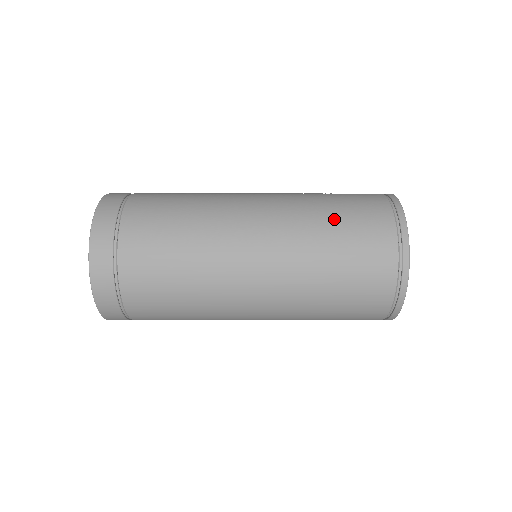
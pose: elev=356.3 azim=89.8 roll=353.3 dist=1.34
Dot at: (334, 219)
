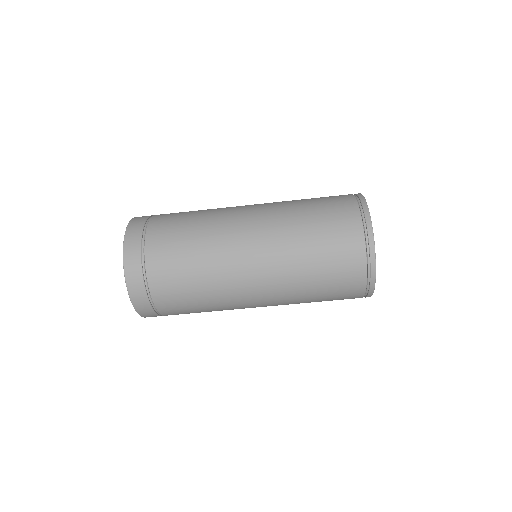
Dot at: occluded
